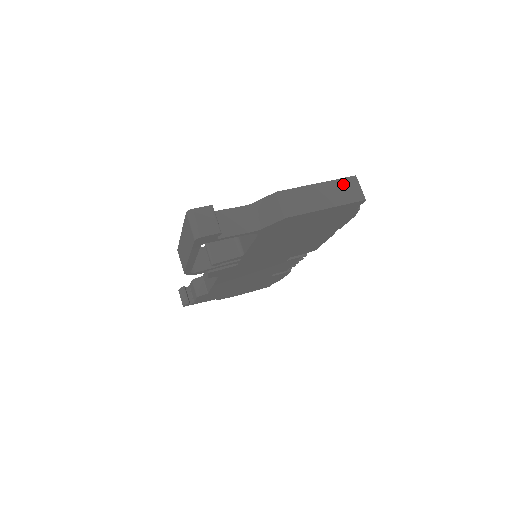
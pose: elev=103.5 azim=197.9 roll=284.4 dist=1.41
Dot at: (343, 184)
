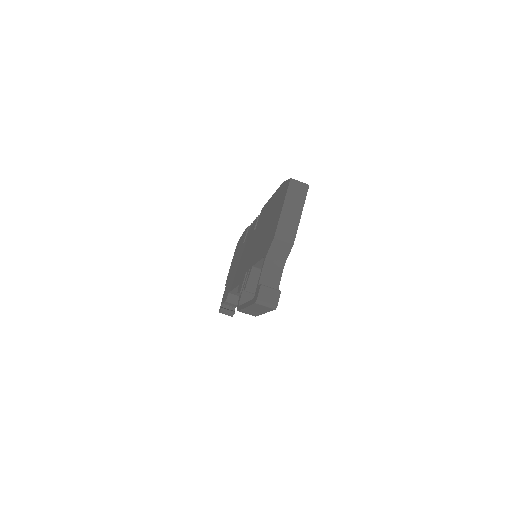
Dot at: (292, 191)
